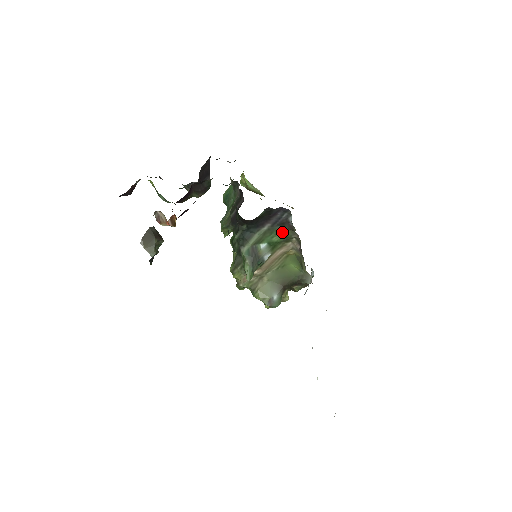
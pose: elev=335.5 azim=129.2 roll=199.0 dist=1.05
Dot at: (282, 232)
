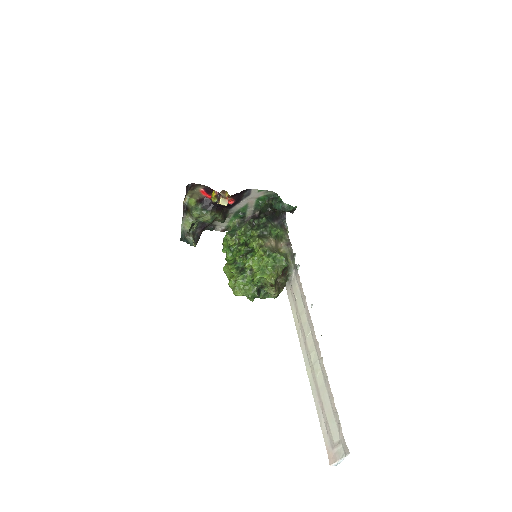
Dot at: (280, 231)
